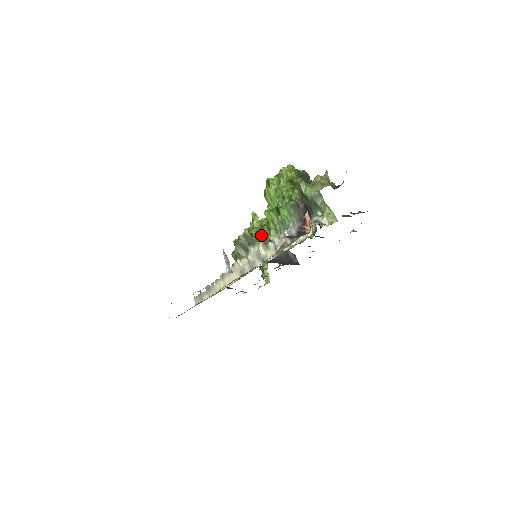
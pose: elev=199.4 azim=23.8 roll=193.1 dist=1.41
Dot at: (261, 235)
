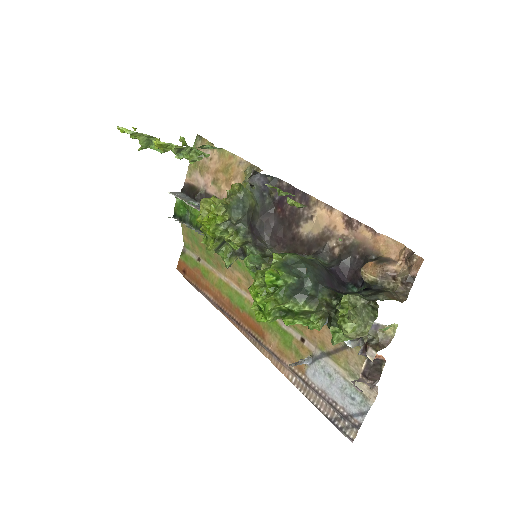
Dot at: occluded
